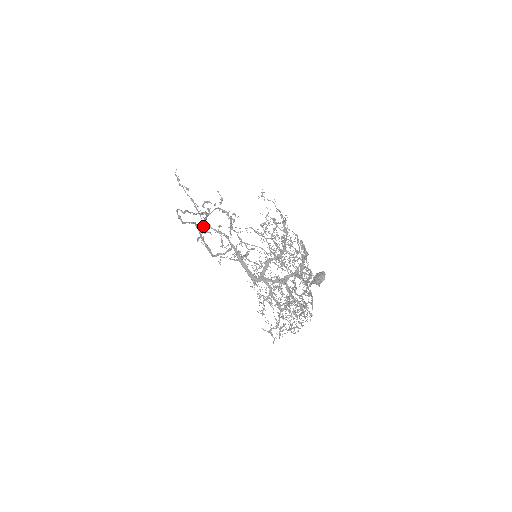
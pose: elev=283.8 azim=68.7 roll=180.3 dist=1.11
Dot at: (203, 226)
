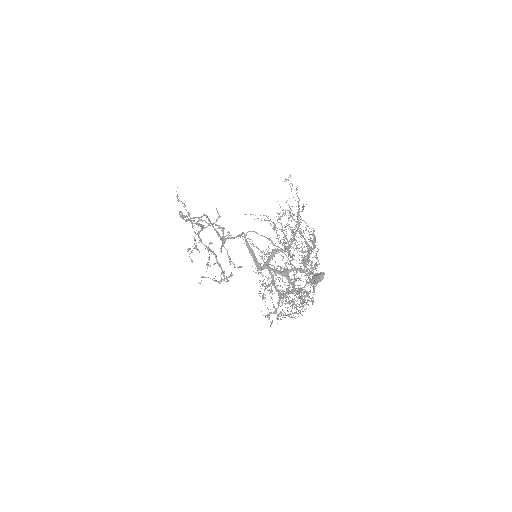
Dot at: (195, 239)
